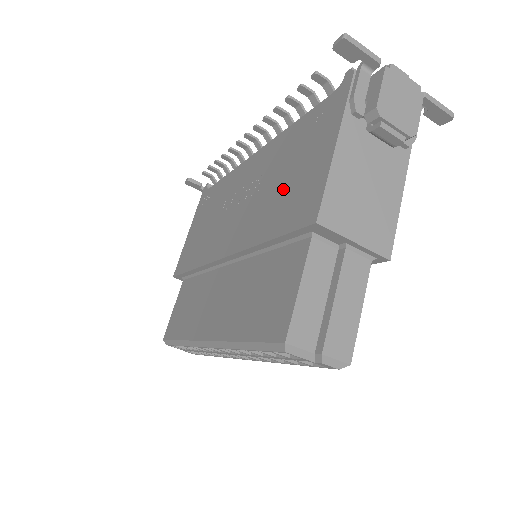
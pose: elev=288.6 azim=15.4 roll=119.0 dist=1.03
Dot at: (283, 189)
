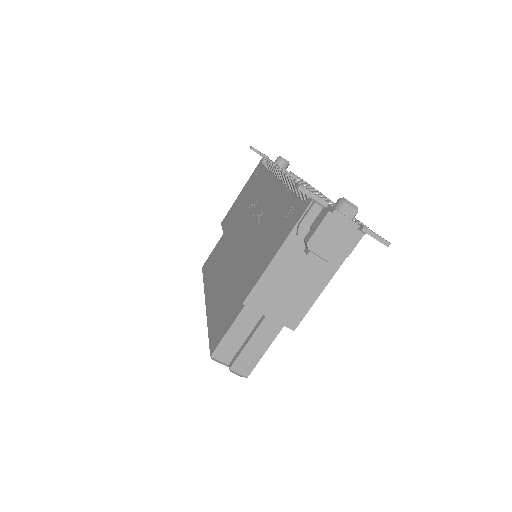
Dot at: (257, 248)
